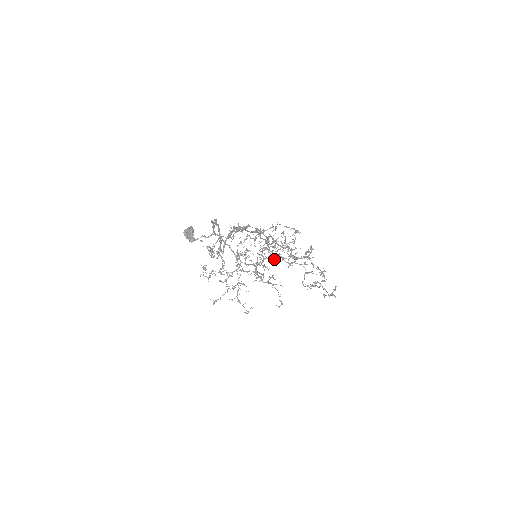
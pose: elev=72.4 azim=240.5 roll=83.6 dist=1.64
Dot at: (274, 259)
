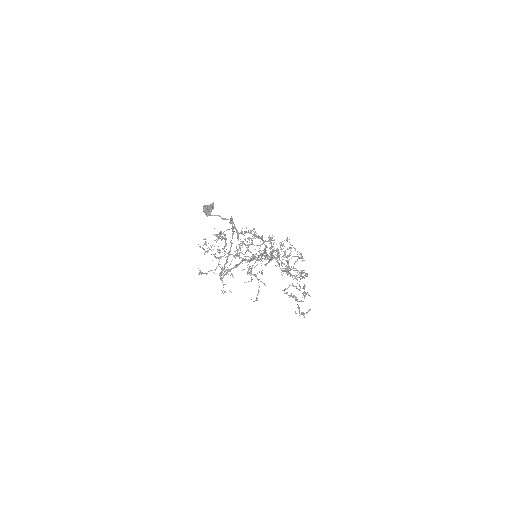
Dot at: occluded
